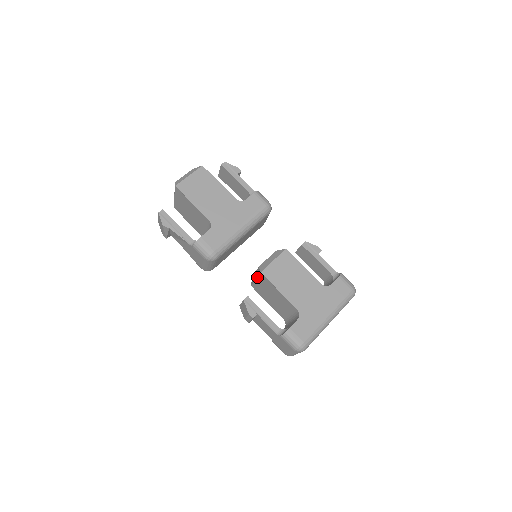
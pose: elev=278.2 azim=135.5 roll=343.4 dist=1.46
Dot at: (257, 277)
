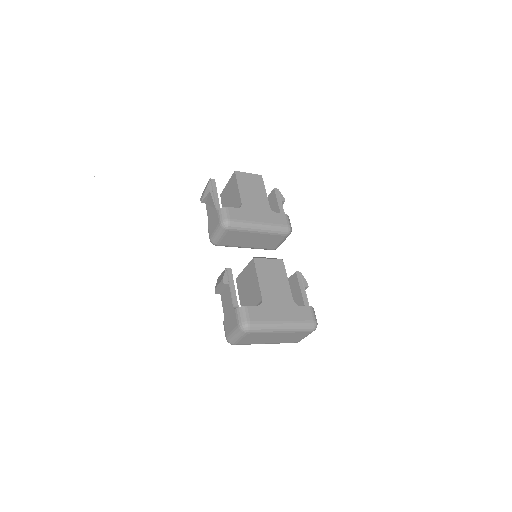
Dot at: (247, 265)
